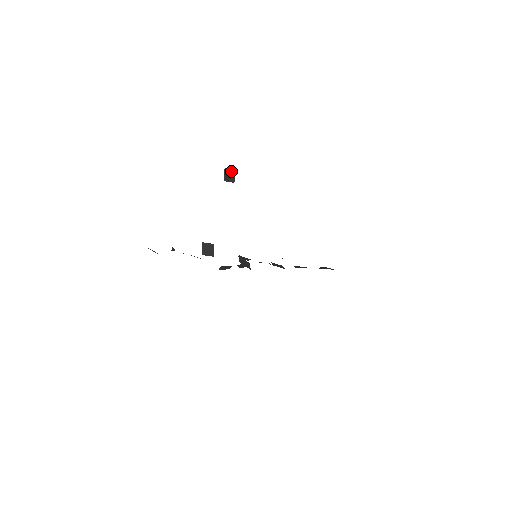
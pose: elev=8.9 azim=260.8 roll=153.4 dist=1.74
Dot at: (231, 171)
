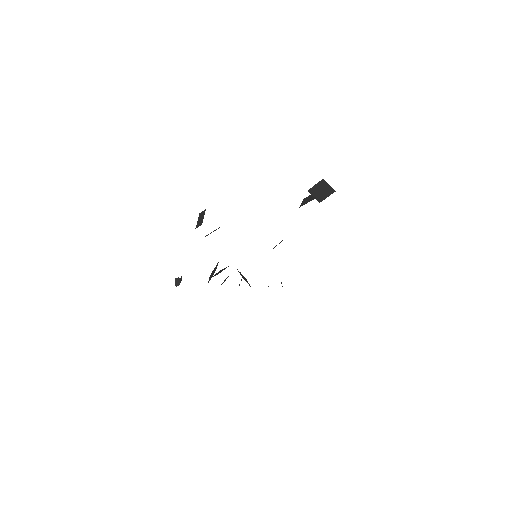
Dot at: (330, 189)
